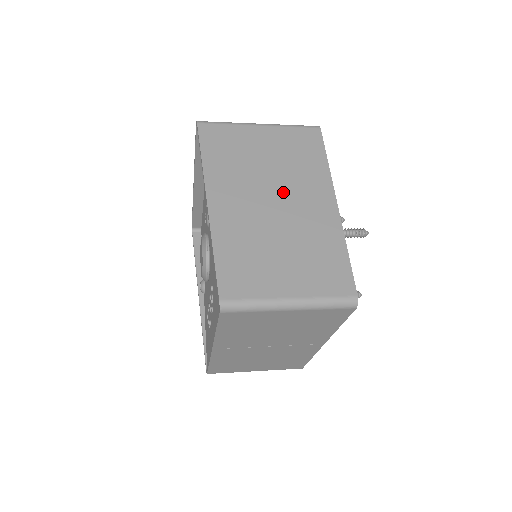
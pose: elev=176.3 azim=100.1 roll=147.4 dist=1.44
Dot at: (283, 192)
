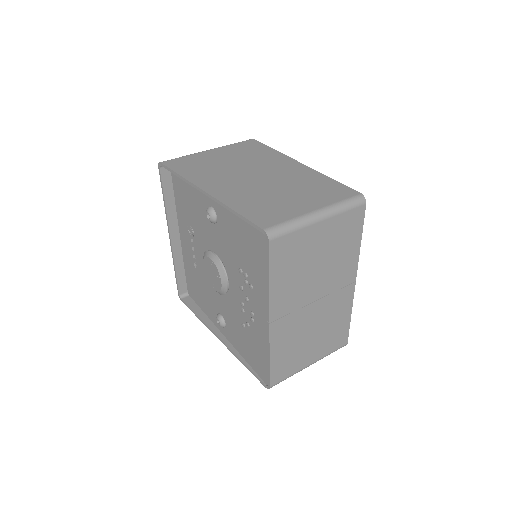
Dot at: (257, 170)
